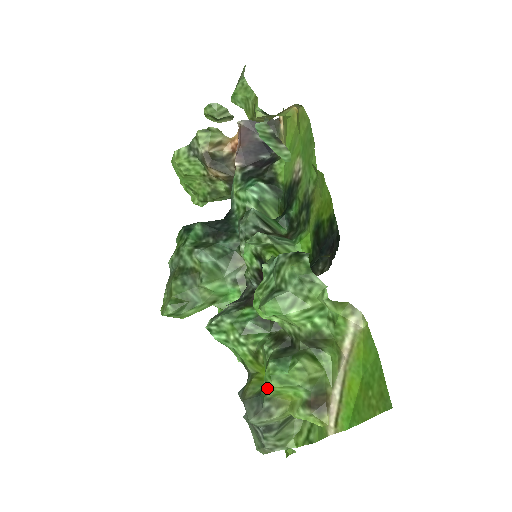
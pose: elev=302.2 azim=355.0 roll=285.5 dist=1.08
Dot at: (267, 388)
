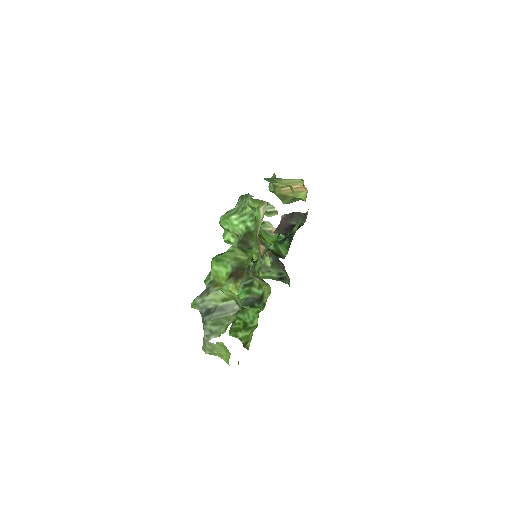
Dot at: (211, 273)
